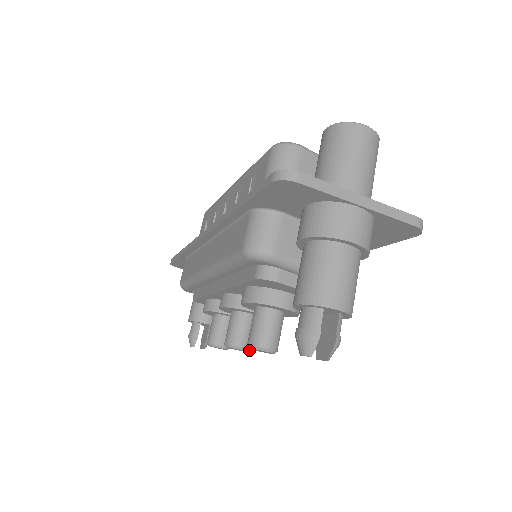
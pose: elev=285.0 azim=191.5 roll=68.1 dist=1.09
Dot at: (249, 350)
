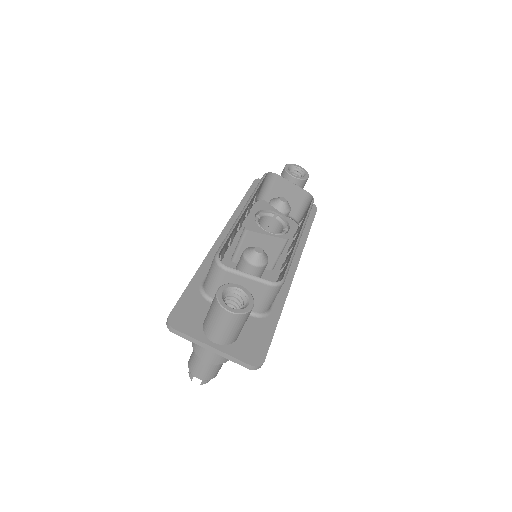
Dot at: occluded
